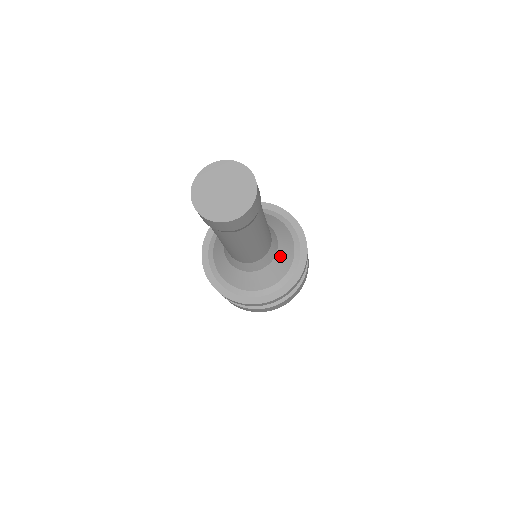
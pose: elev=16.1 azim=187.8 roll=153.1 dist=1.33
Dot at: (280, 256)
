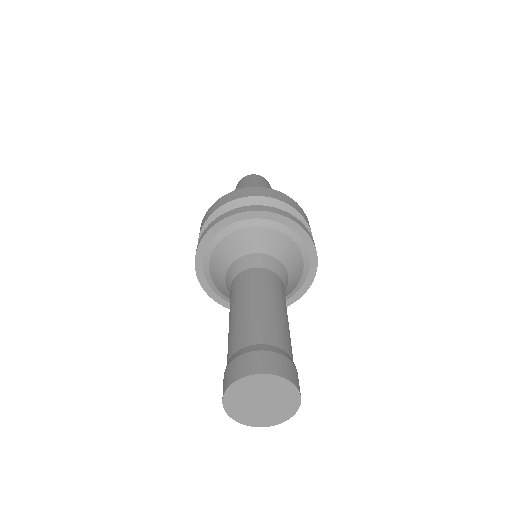
Dot at: (285, 292)
